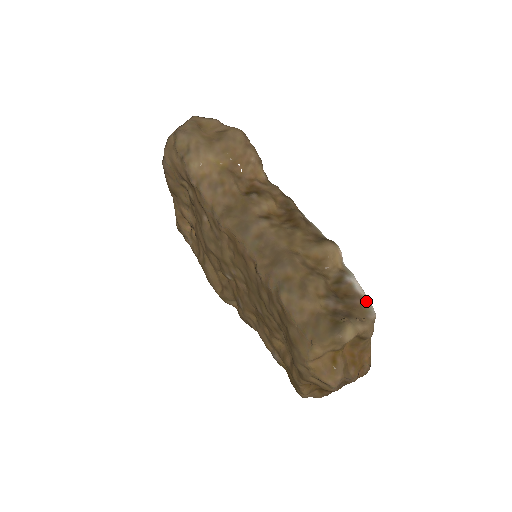
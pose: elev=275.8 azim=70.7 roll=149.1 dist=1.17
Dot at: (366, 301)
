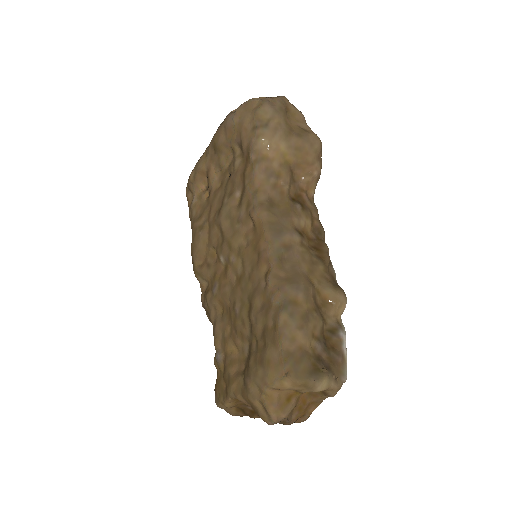
Dot at: (345, 363)
